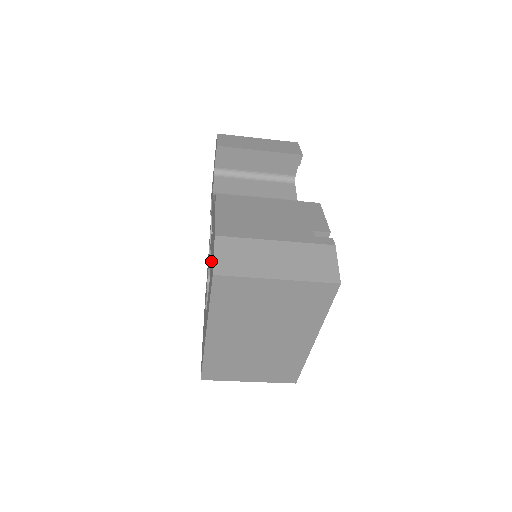
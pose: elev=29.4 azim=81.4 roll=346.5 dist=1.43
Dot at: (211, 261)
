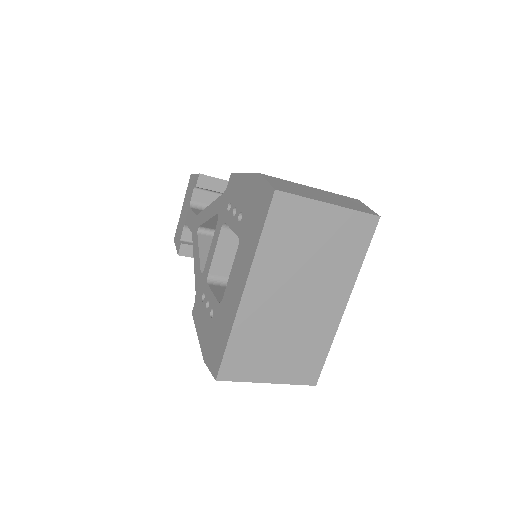
Dot at: (244, 215)
